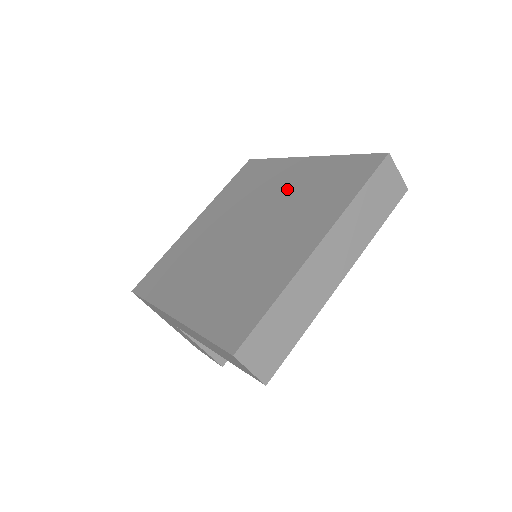
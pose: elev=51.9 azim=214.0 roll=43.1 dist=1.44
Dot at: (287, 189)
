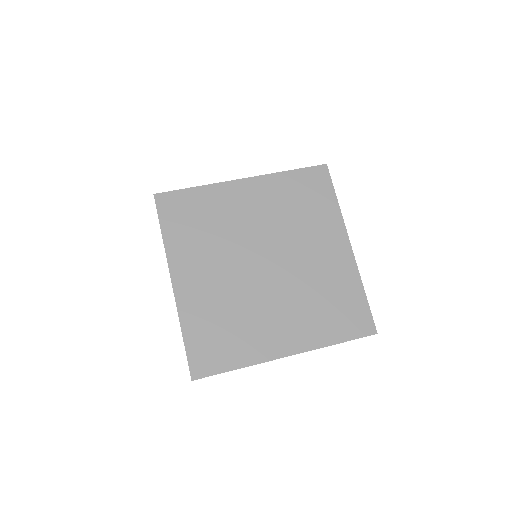
Dot at: (316, 264)
